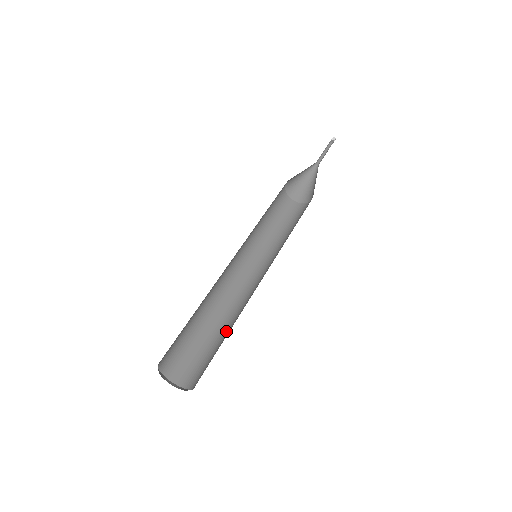
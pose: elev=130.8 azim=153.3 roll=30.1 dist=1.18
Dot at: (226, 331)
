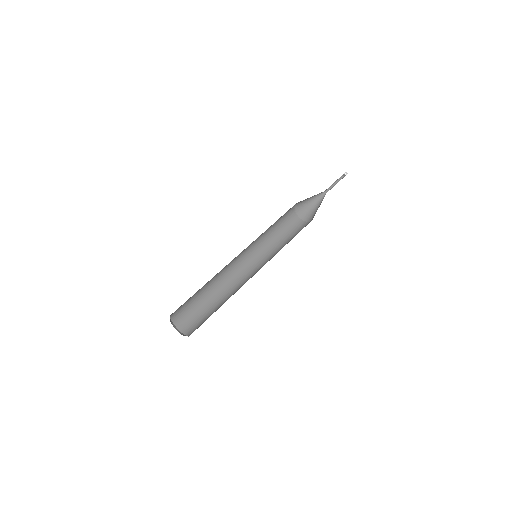
Dot at: (217, 302)
